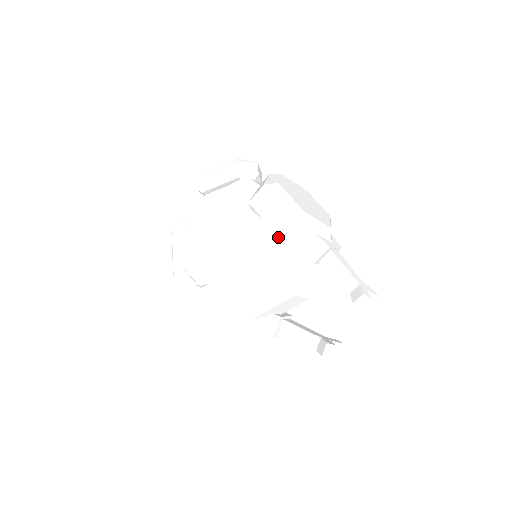
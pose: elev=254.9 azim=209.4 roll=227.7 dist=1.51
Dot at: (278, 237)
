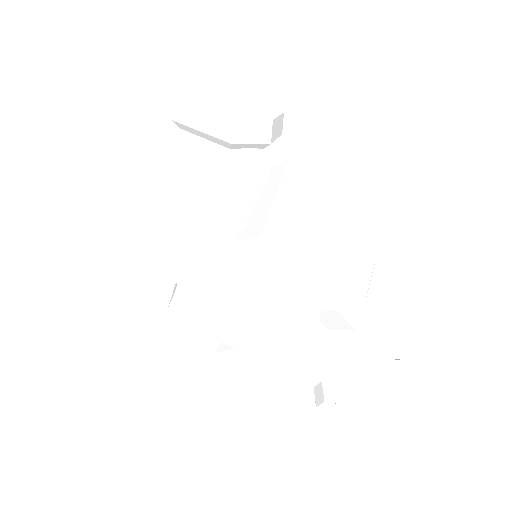
Dot at: (275, 312)
